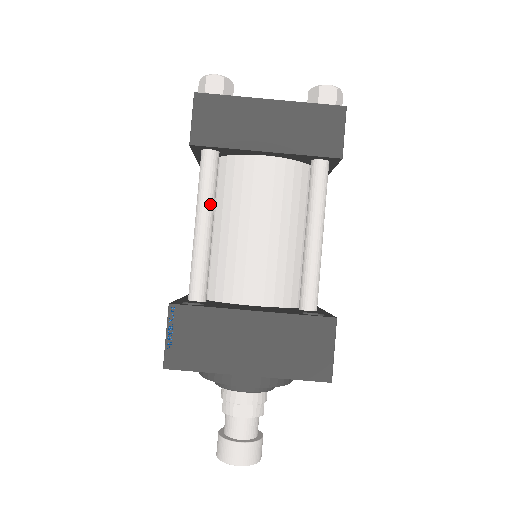
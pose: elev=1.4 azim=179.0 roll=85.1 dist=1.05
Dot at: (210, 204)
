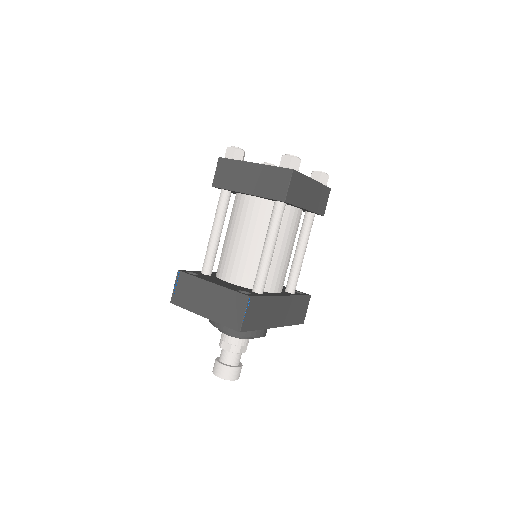
Dot at: (219, 221)
